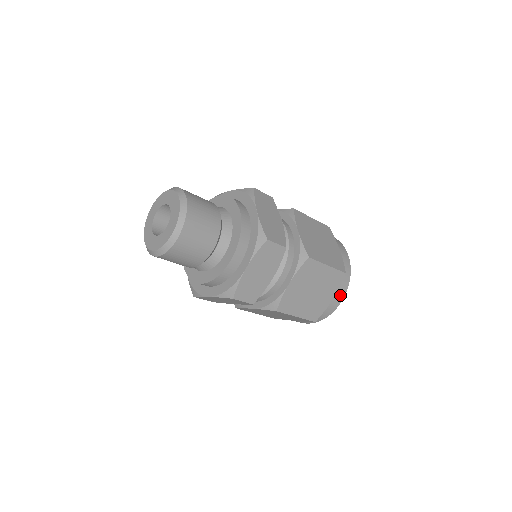
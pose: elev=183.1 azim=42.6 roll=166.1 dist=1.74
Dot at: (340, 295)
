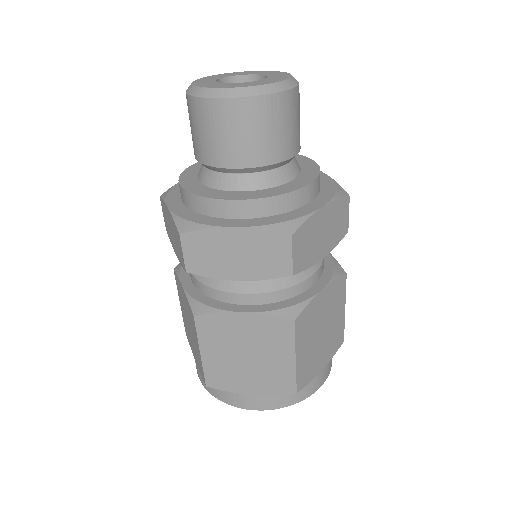
Dot at: (326, 372)
